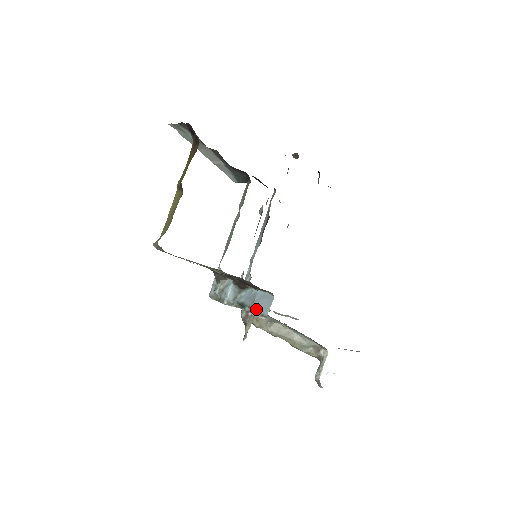
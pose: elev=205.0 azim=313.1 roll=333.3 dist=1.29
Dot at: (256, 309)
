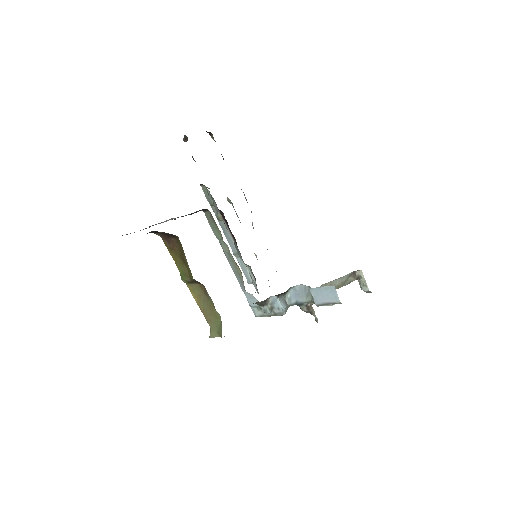
Dot at: (322, 302)
